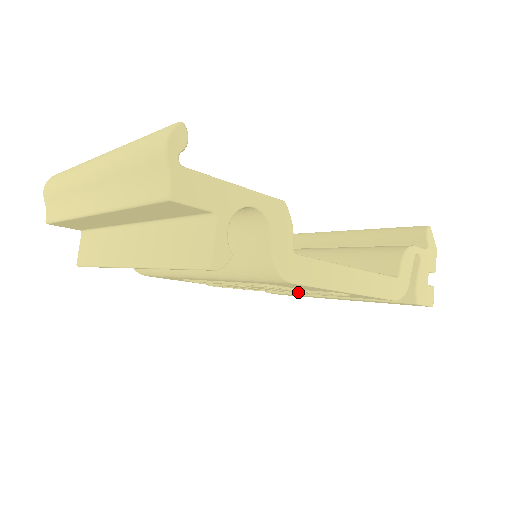
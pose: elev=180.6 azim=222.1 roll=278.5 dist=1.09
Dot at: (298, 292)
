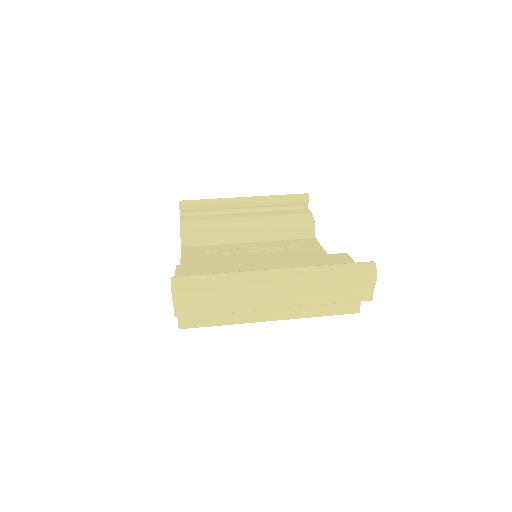
Dot at: occluded
